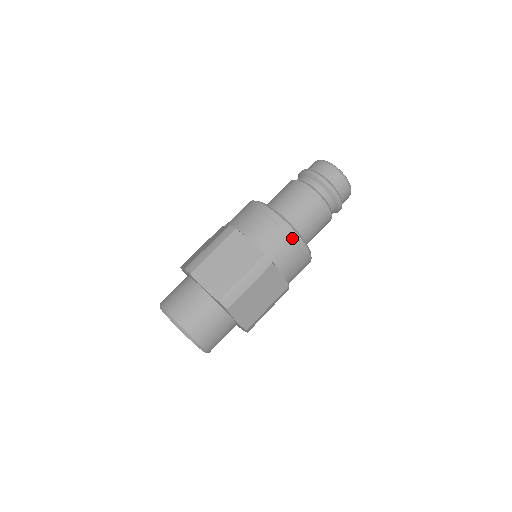
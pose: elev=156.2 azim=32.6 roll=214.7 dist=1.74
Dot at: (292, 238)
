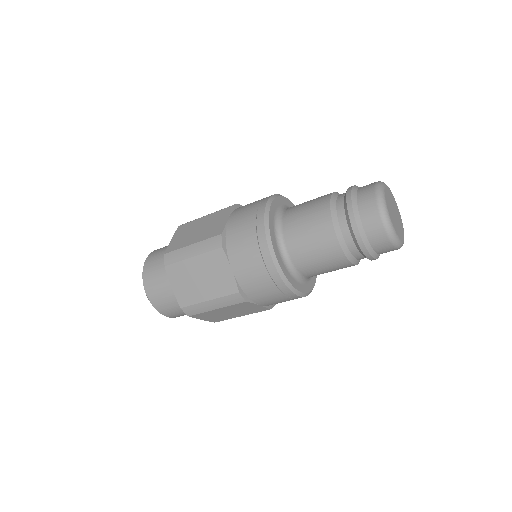
Dot at: (258, 234)
